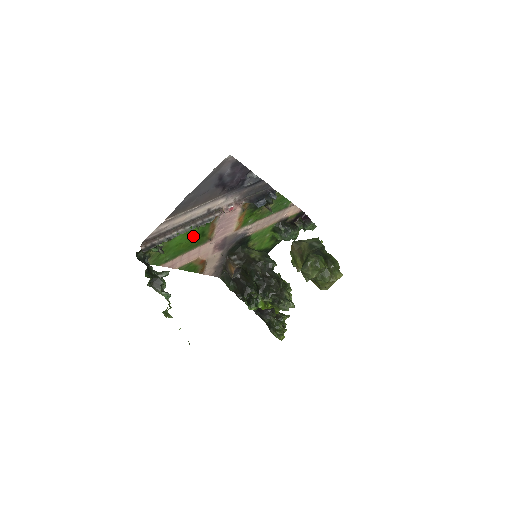
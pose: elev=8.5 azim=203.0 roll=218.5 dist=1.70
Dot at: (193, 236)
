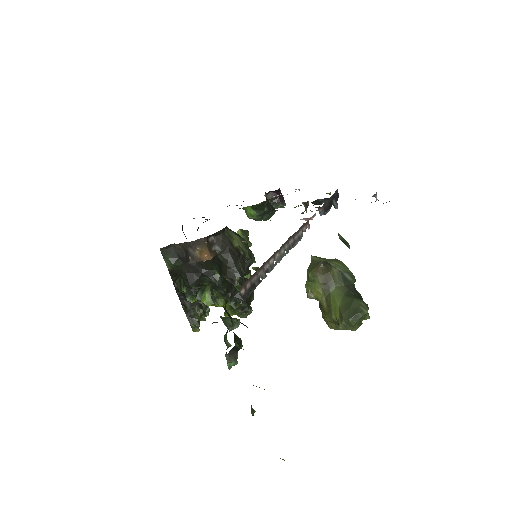
Dot at: occluded
